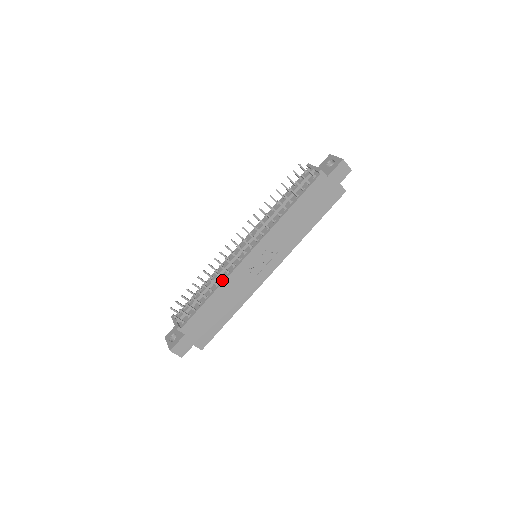
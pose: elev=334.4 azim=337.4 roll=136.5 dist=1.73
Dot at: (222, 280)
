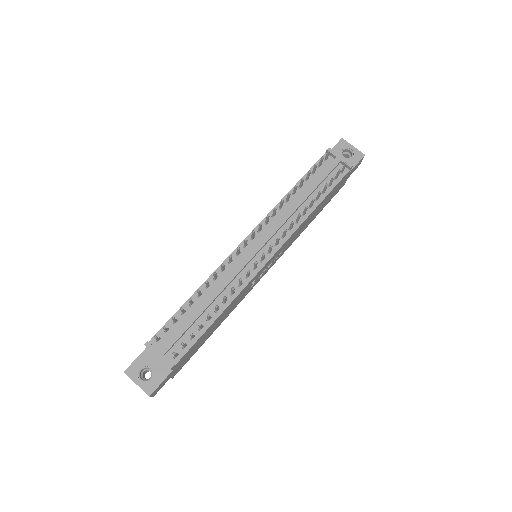
Dot at: (232, 295)
